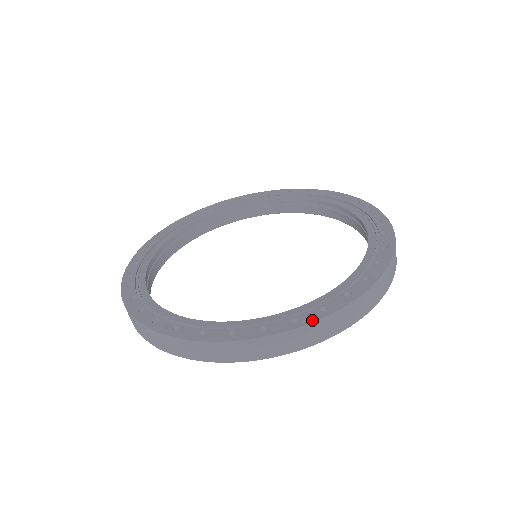
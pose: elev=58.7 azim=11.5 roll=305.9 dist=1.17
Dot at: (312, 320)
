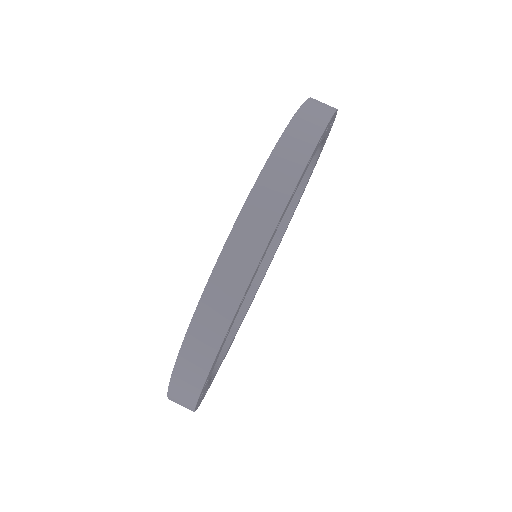
Dot at: (213, 268)
